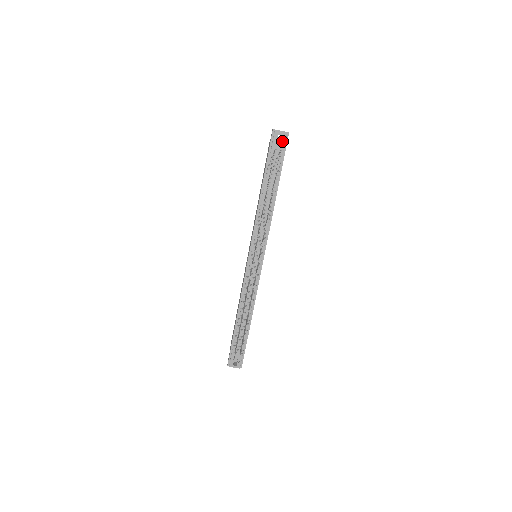
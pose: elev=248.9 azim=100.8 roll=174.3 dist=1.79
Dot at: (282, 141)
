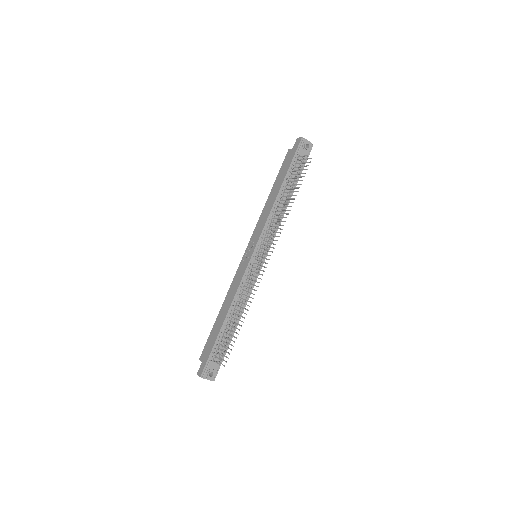
Dot at: (308, 150)
